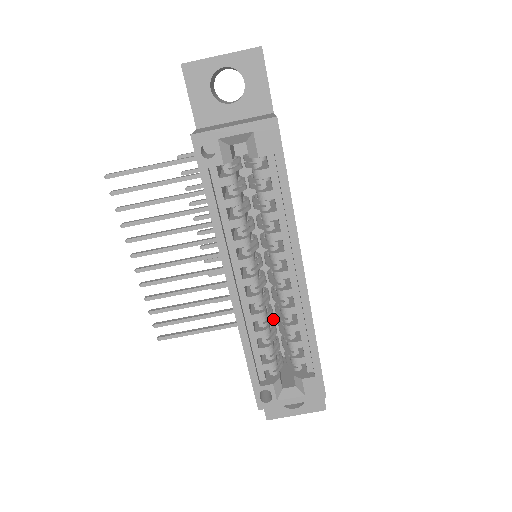
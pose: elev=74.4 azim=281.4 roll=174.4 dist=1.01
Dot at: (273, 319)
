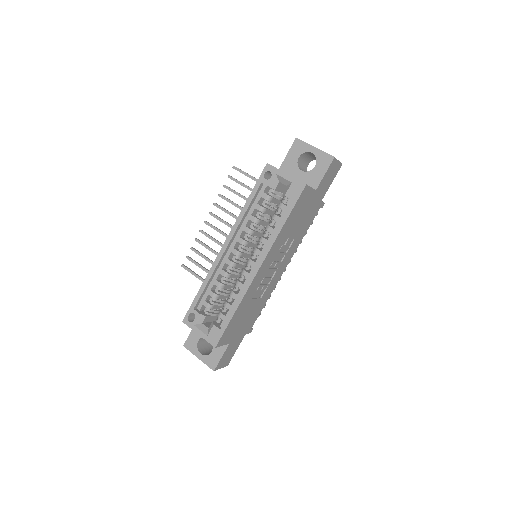
Dot at: occluded
